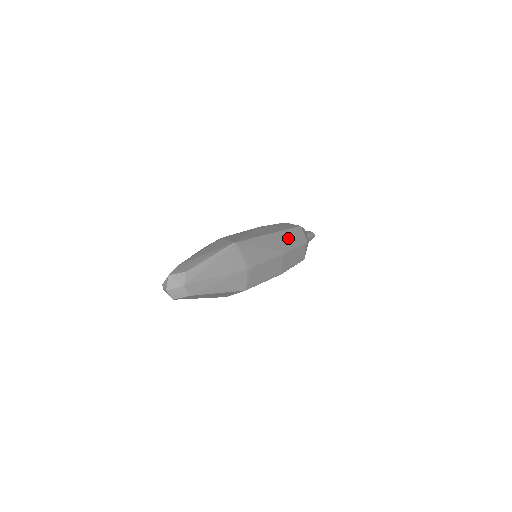
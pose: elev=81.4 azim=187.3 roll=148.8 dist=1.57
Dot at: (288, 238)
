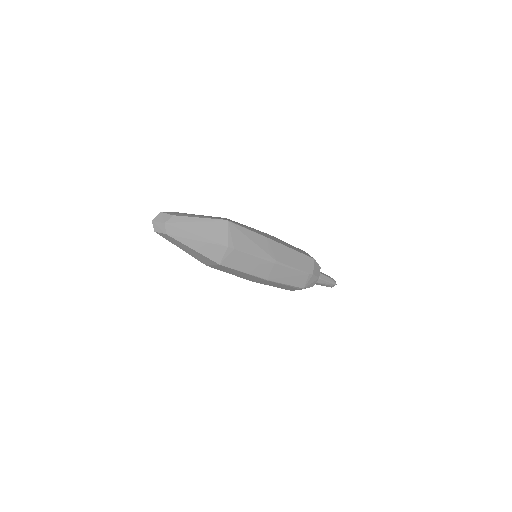
Dot at: (291, 256)
